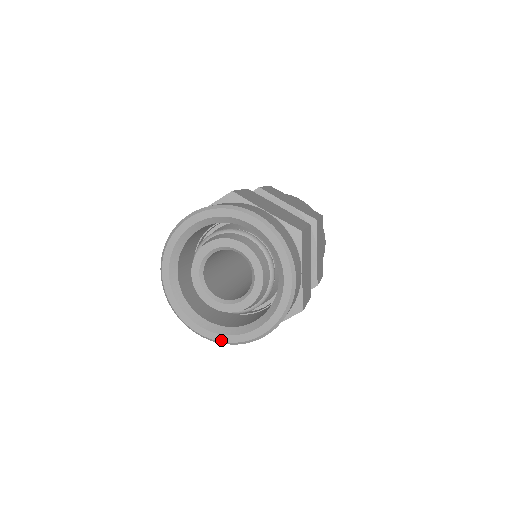
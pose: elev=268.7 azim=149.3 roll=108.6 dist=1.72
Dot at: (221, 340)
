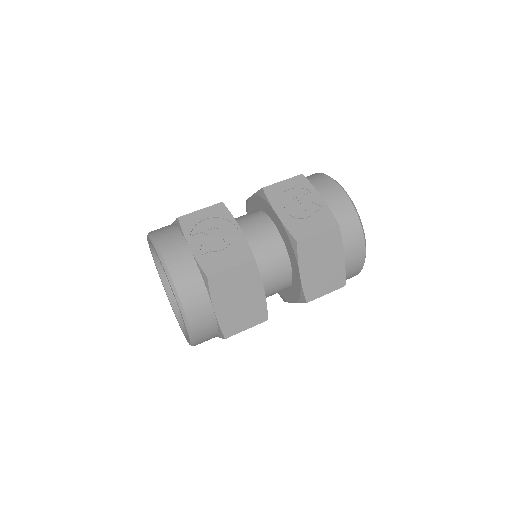
Dot at: (163, 286)
